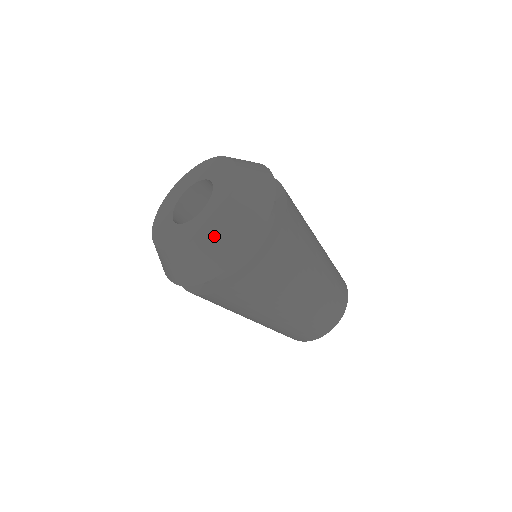
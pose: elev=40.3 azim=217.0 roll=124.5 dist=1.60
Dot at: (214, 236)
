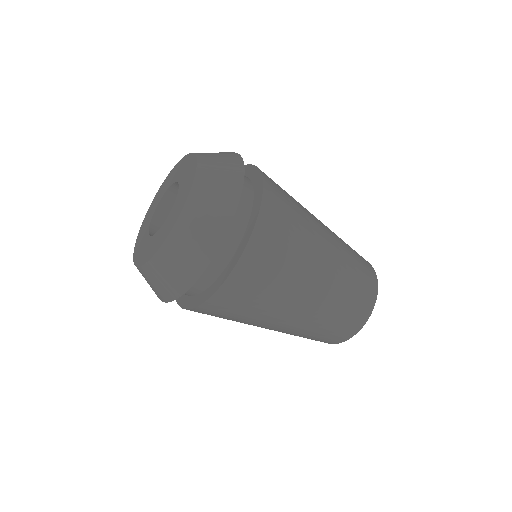
Dot at: (165, 259)
